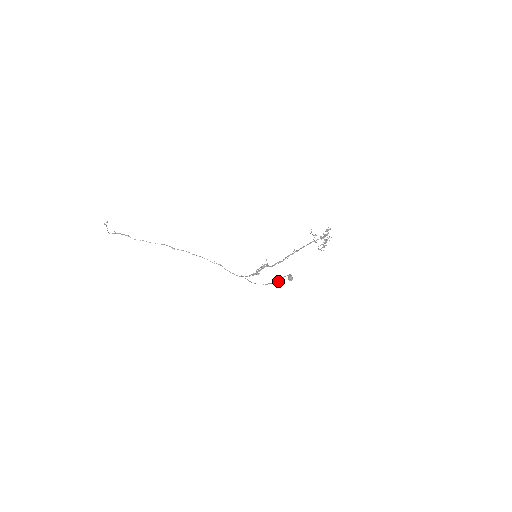
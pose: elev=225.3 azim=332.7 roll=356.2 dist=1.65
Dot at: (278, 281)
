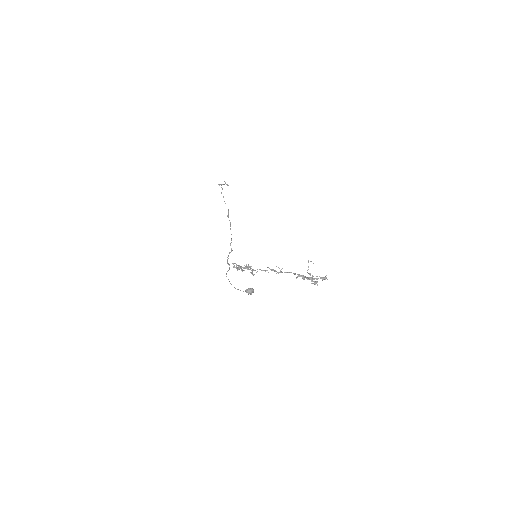
Dot at: (240, 290)
